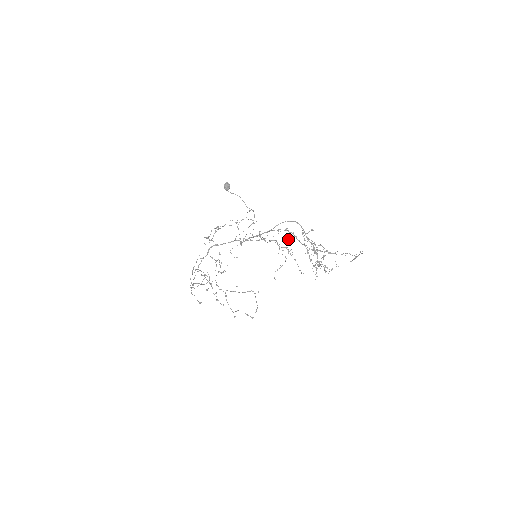
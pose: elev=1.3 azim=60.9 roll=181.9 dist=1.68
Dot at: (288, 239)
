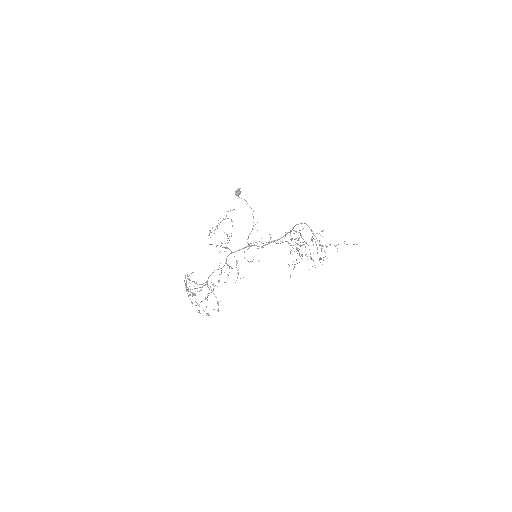
Dot at: occluded
